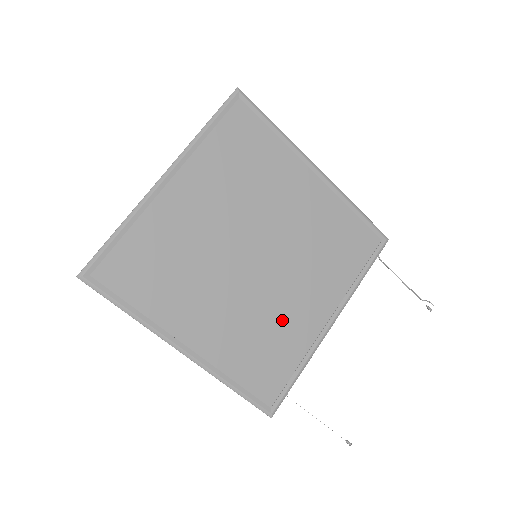
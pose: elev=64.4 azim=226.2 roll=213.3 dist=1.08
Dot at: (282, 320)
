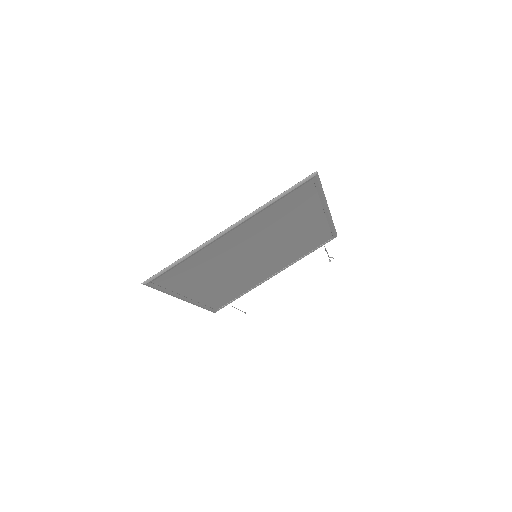
Dot at: (249, 279)
